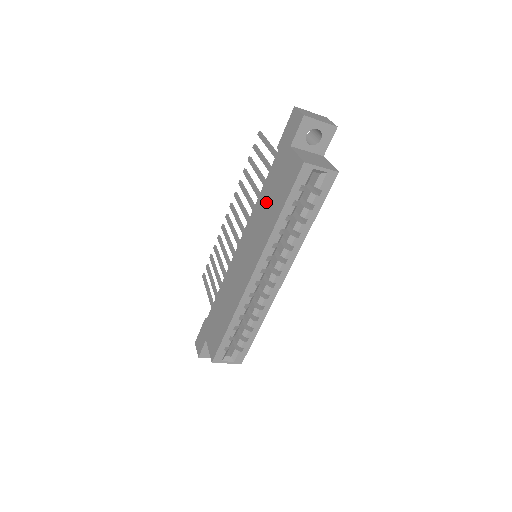
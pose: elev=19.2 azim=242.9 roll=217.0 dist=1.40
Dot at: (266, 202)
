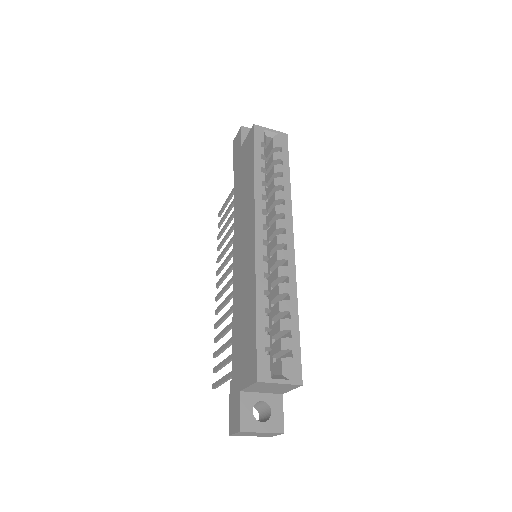
Dot at: (241, 192)
